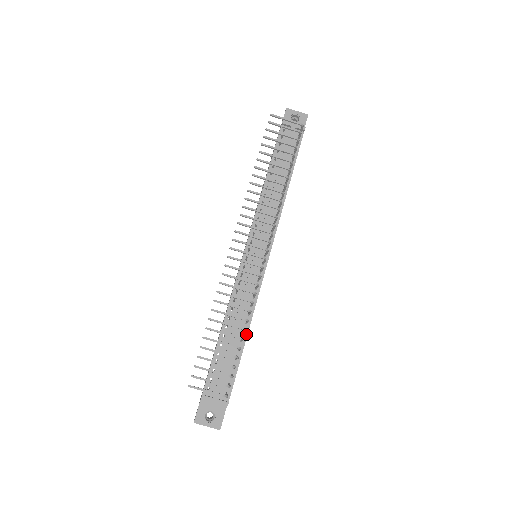
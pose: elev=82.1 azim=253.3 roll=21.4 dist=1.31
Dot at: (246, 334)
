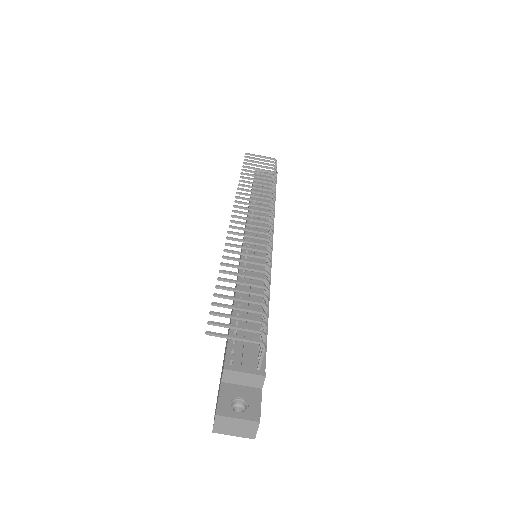
Dot at: occluded
